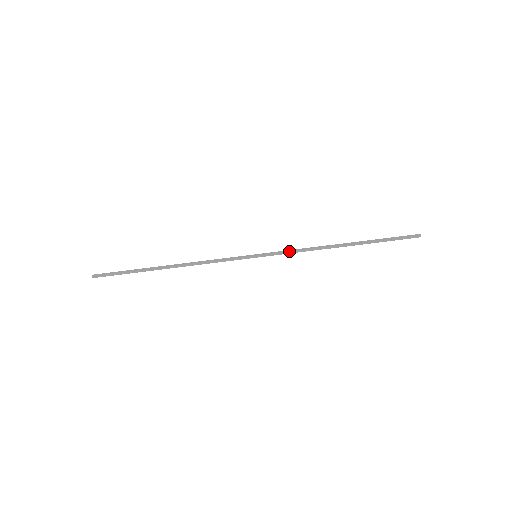
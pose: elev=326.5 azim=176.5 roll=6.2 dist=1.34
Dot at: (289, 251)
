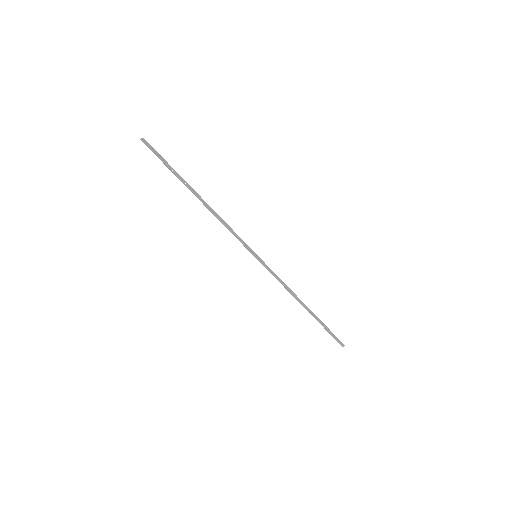
Dot at: (276, 277)
